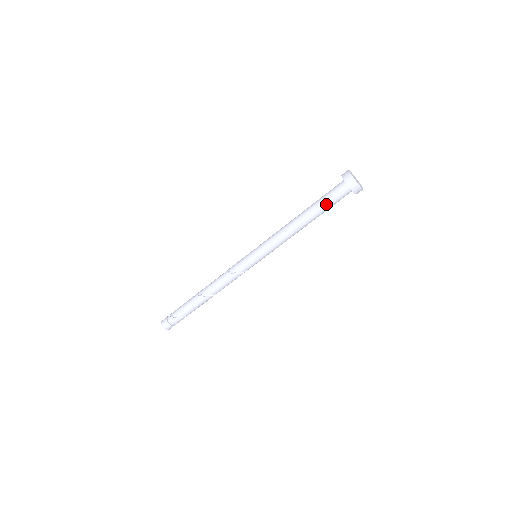
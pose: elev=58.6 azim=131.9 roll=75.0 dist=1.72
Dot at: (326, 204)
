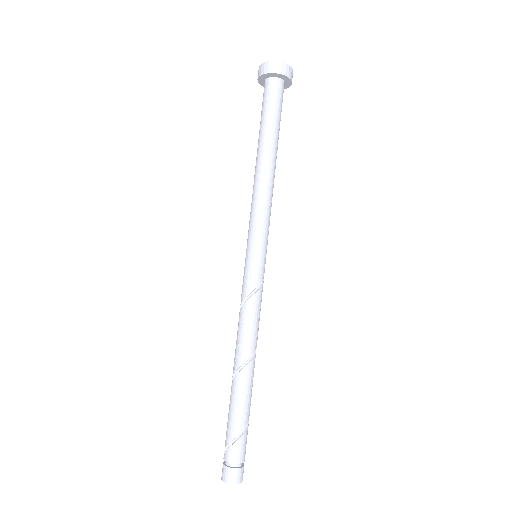
Dot at: (267, 116)
